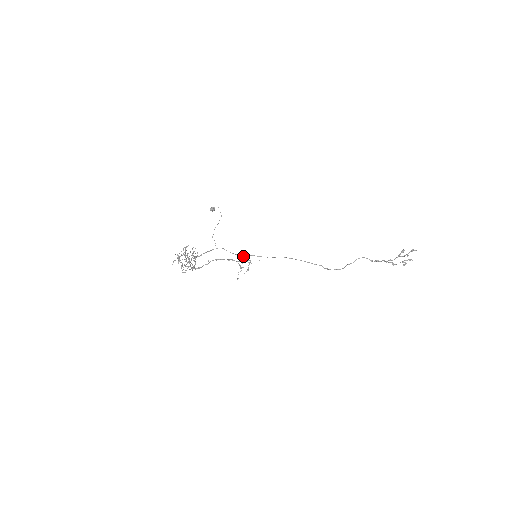
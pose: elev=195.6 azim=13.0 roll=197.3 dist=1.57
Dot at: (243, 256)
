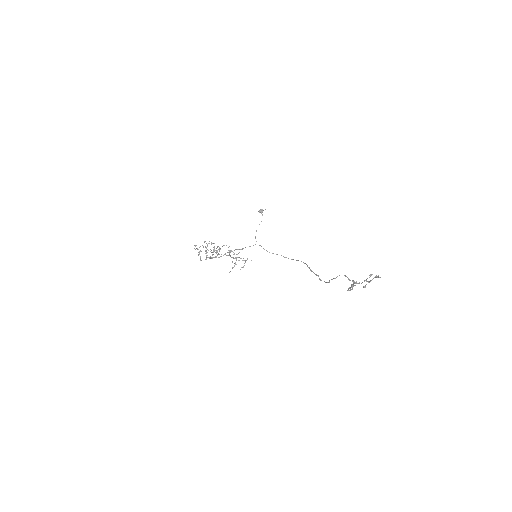
Dot at: occluded
